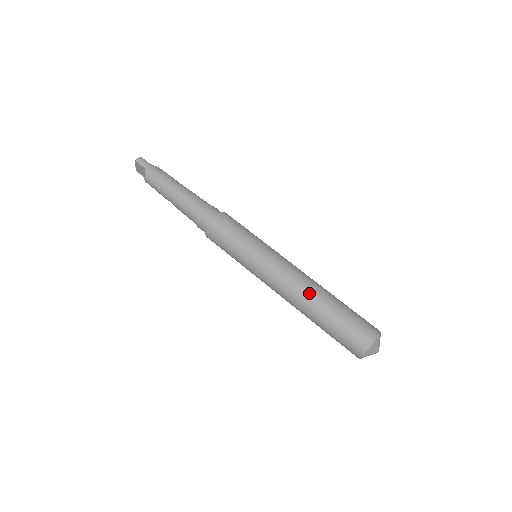
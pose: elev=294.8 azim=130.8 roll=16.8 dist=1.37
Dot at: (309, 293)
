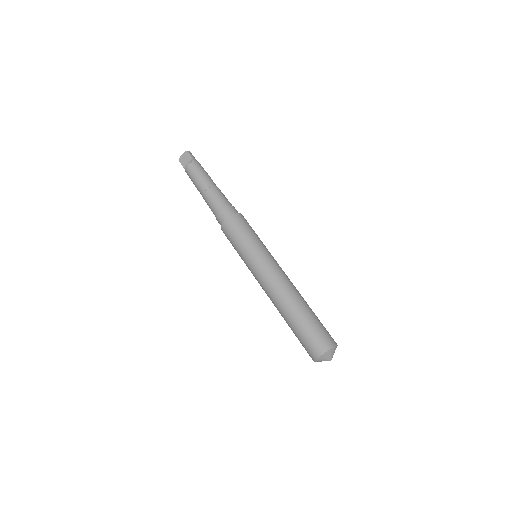
Dot at: (296, 293)
